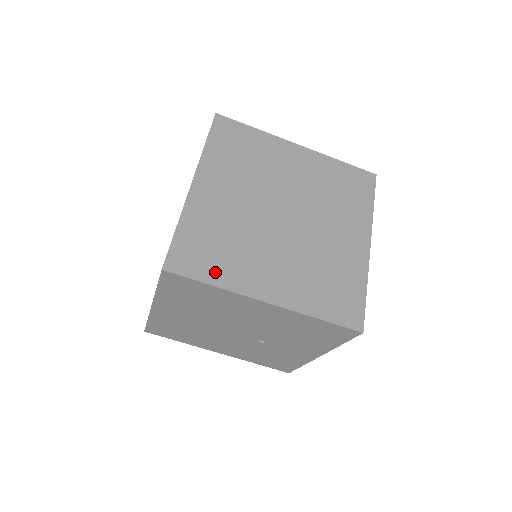
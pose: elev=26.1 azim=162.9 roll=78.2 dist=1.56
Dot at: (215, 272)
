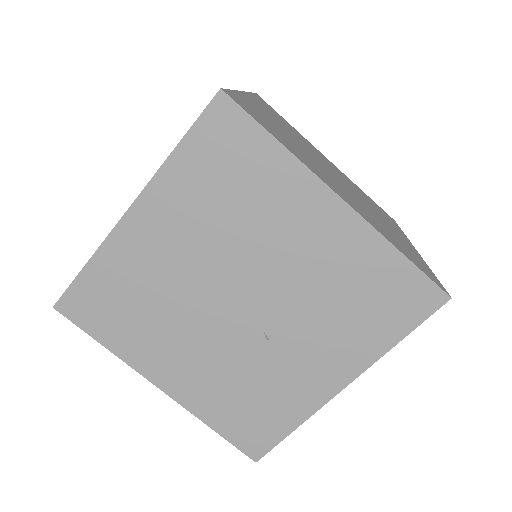
Dot at: (280, 139)
